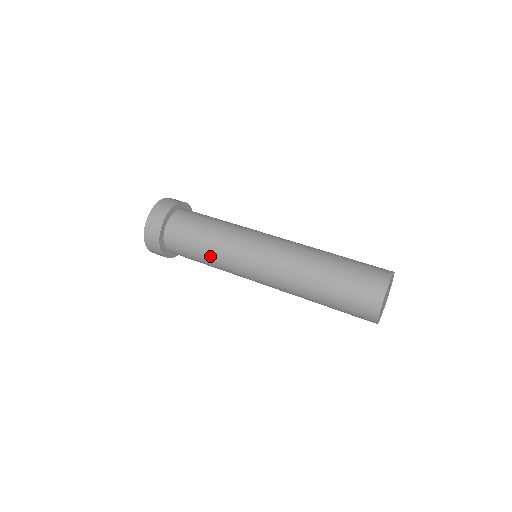
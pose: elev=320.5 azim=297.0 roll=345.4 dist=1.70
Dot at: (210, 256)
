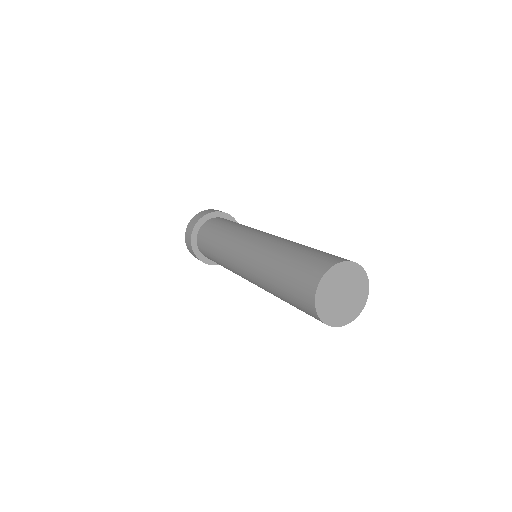
Dot at: (217, 244)
